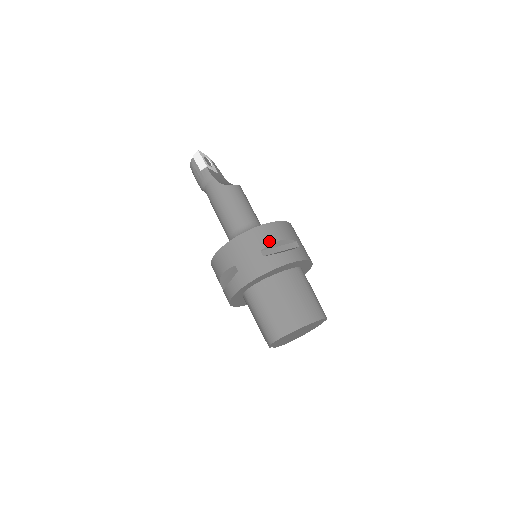
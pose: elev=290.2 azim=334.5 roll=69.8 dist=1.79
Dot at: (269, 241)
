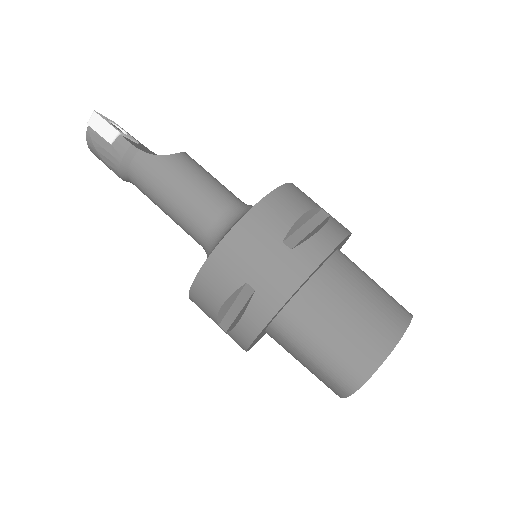
Dot at: (289, 220)
